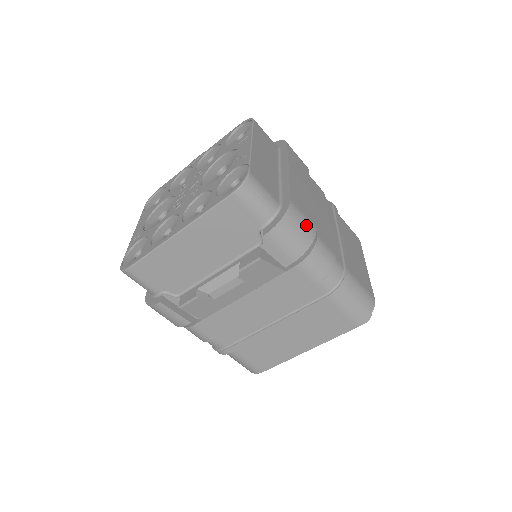
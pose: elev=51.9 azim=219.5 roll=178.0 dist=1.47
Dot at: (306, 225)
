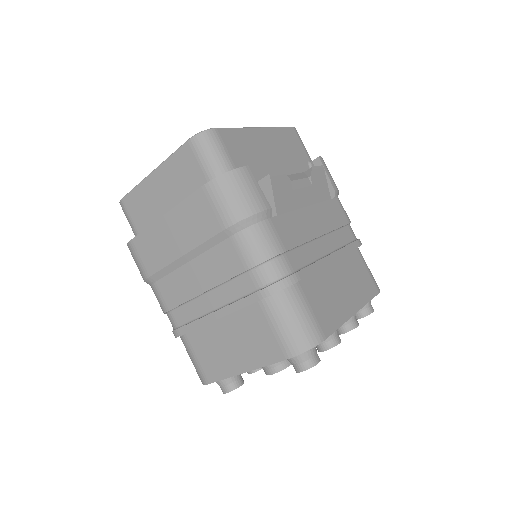
Dot at: occluded
